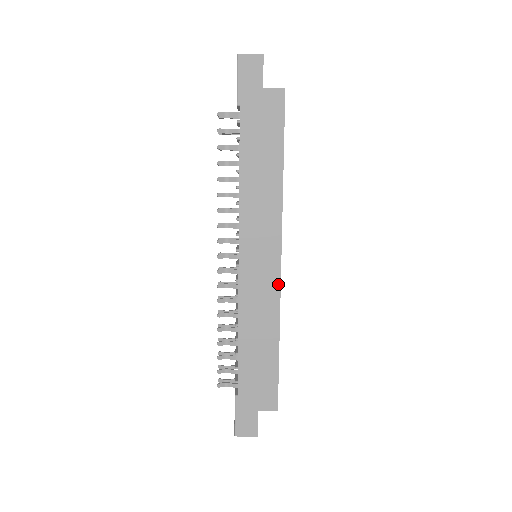
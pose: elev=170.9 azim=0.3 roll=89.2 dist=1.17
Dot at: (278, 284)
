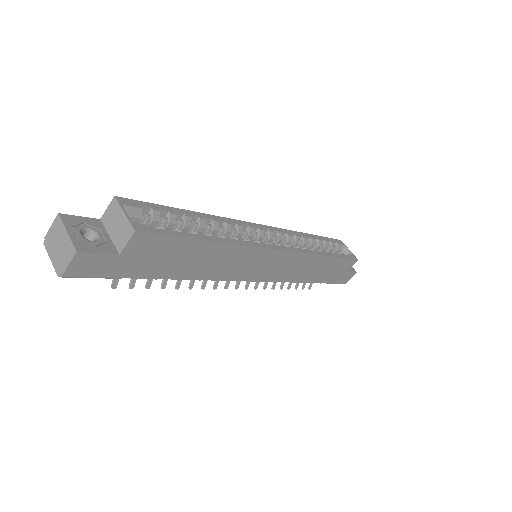
Dot at: (295, 254)
